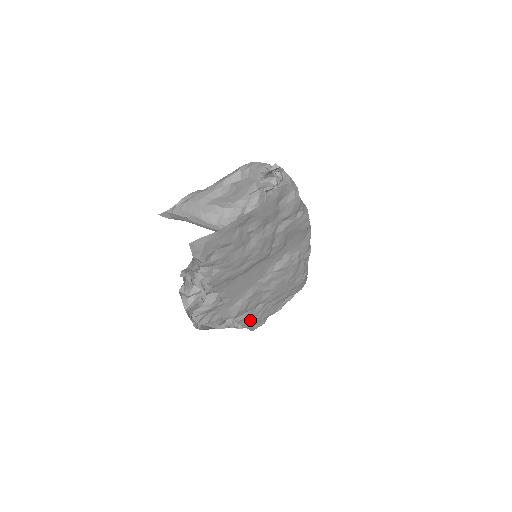
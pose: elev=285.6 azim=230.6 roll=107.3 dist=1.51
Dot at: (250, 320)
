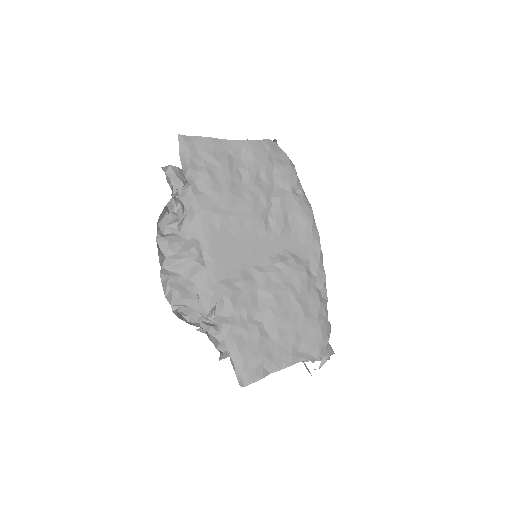
Dot at: (239, 342)
